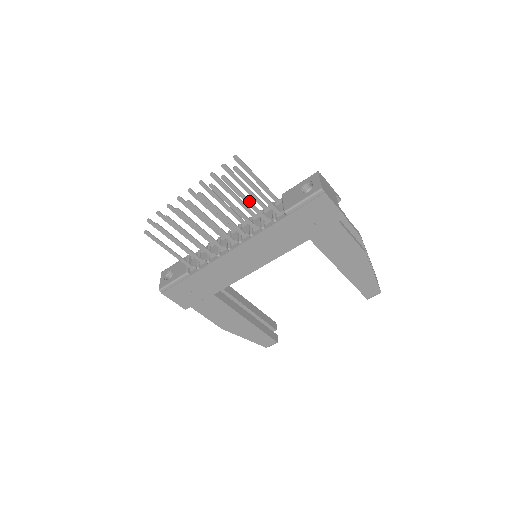
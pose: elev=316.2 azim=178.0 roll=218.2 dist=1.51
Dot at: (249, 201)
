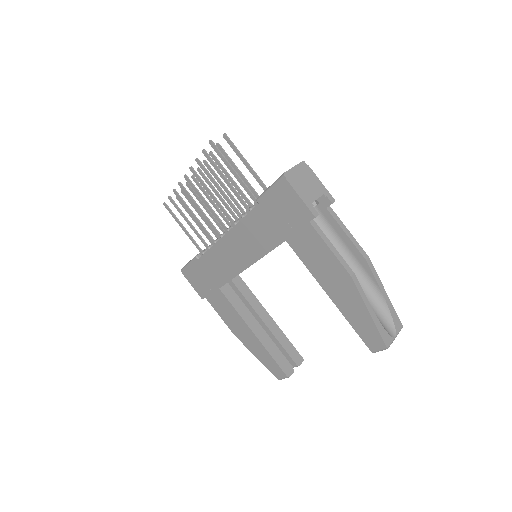
Dot at: (228, 182)
